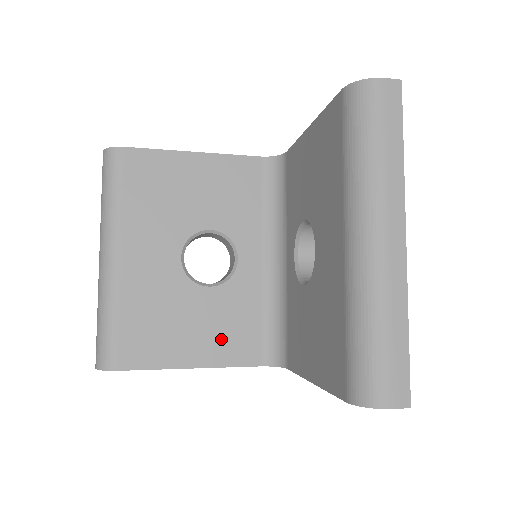
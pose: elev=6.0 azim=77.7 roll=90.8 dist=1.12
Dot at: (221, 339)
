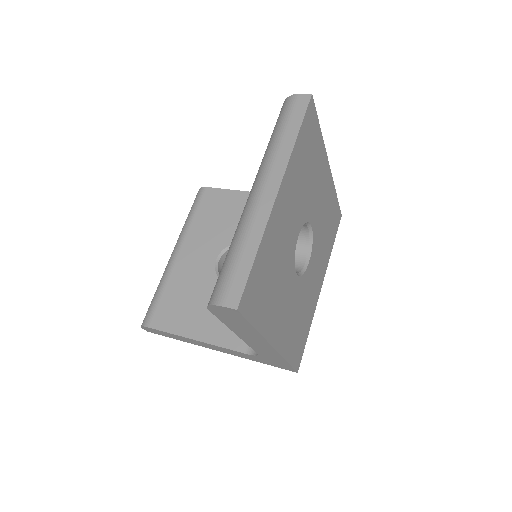
Dot at: (223, 324)
